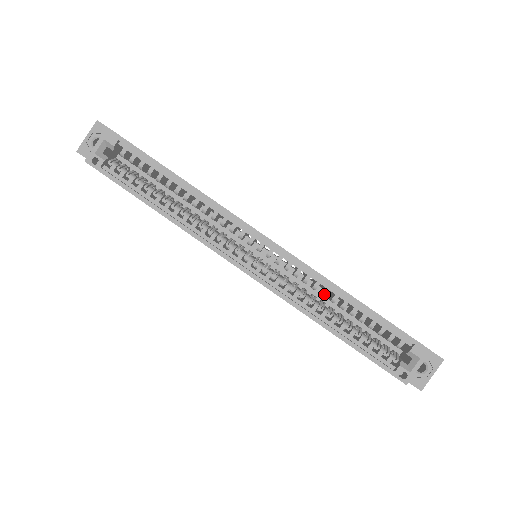
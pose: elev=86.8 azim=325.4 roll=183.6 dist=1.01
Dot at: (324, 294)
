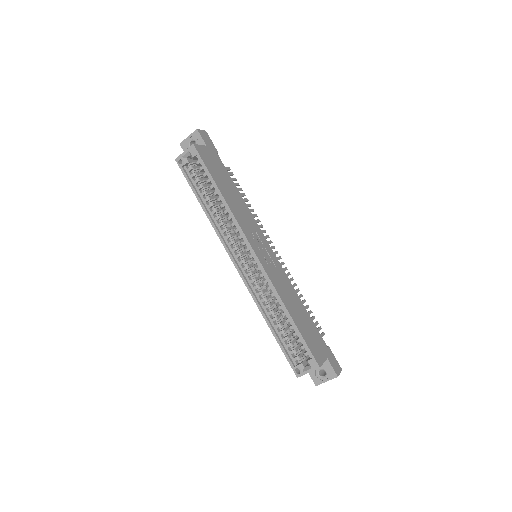
Dot at: (275, 302)
